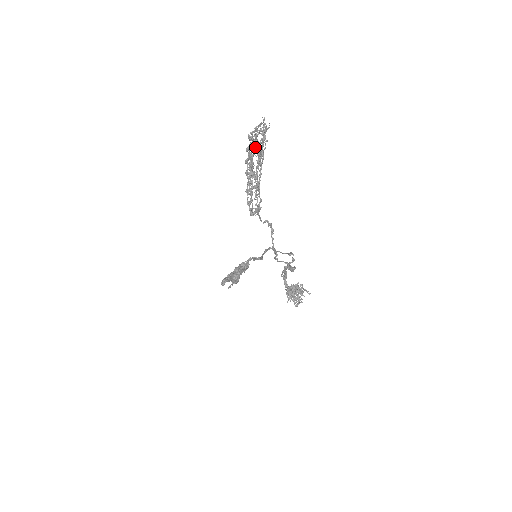
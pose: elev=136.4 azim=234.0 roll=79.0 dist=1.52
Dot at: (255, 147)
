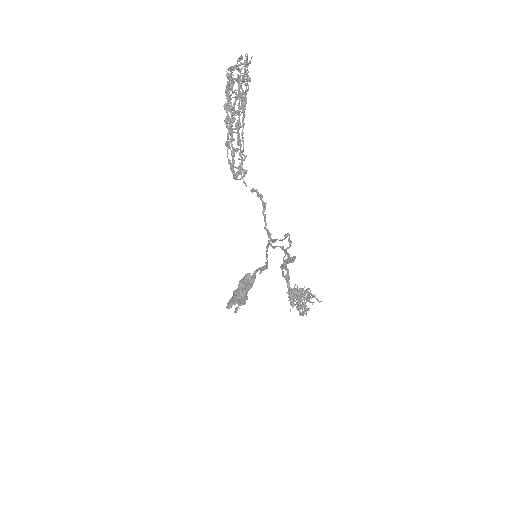
Dot at: occluded
